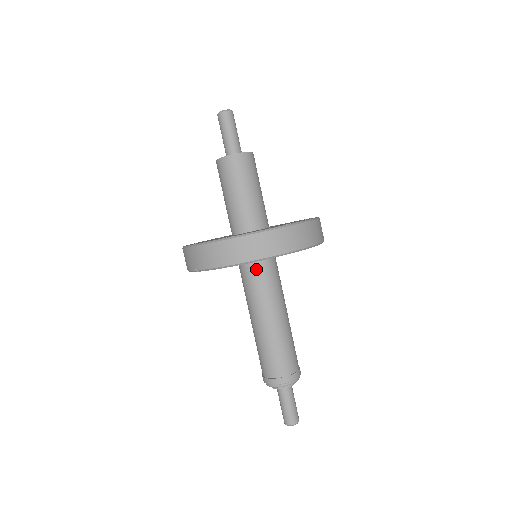
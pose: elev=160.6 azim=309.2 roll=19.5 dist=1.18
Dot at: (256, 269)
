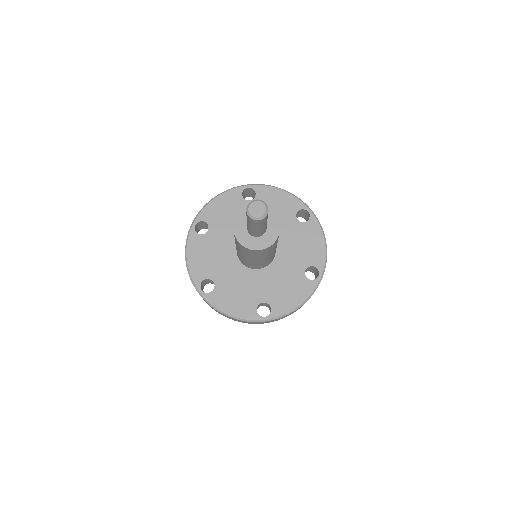
Dot at: occluded
